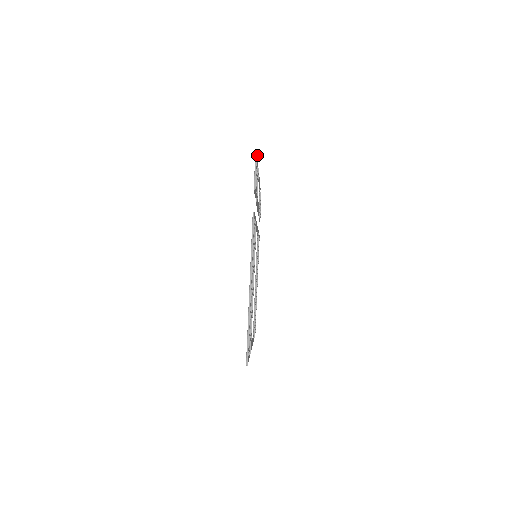
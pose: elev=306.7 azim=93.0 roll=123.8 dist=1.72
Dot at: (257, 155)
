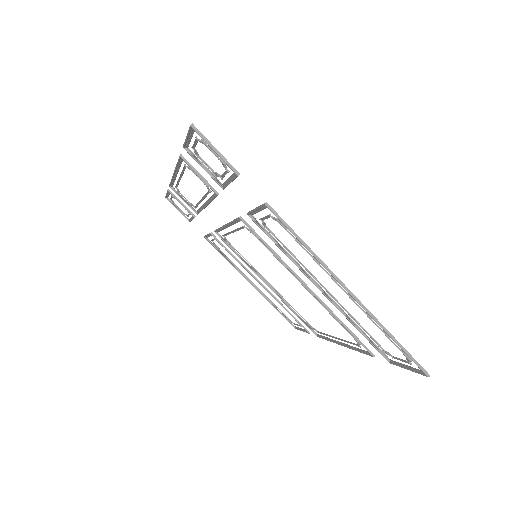
Dot at: (188, 131)
